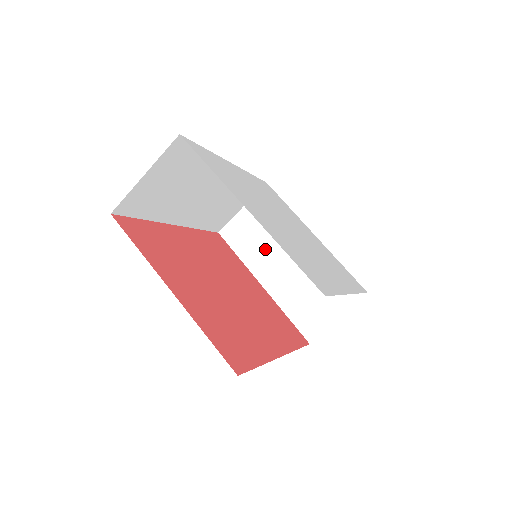
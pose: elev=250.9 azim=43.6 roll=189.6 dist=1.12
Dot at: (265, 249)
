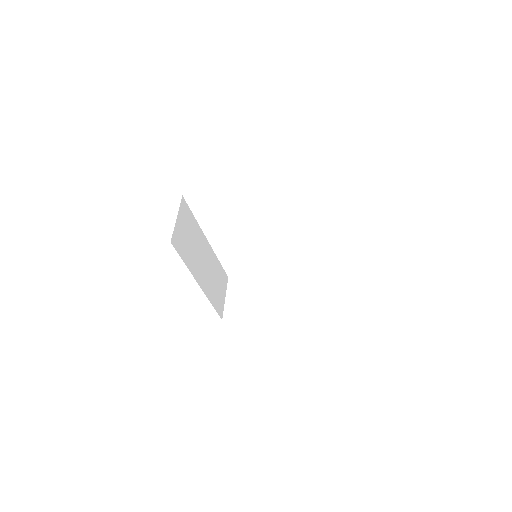
Dot at: (257, 299)
